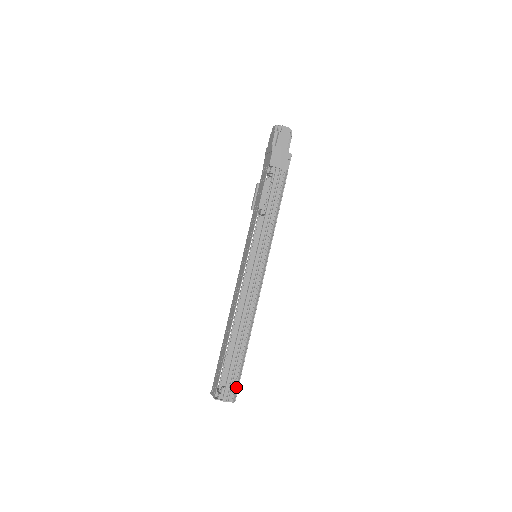
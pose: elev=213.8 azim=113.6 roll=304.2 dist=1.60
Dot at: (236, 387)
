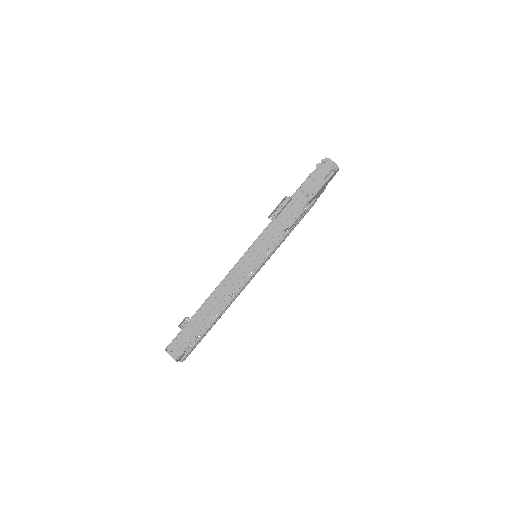
Dot at: occluded
